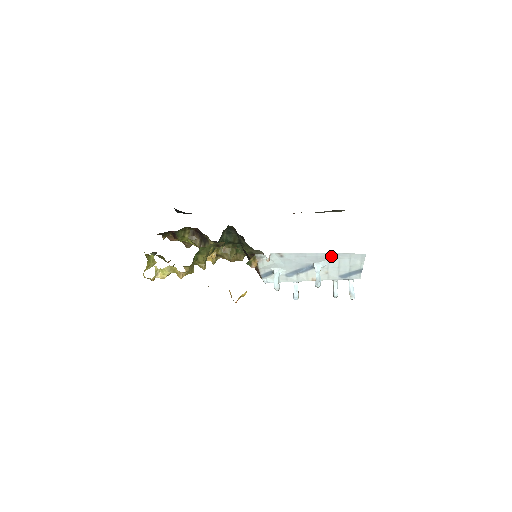
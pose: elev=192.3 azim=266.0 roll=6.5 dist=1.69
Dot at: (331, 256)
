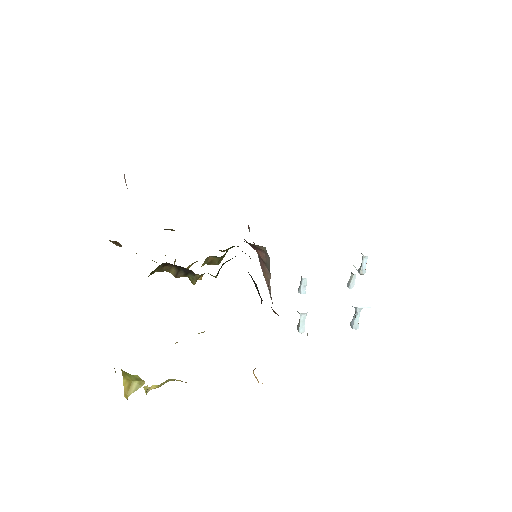
Dot at: occluded
